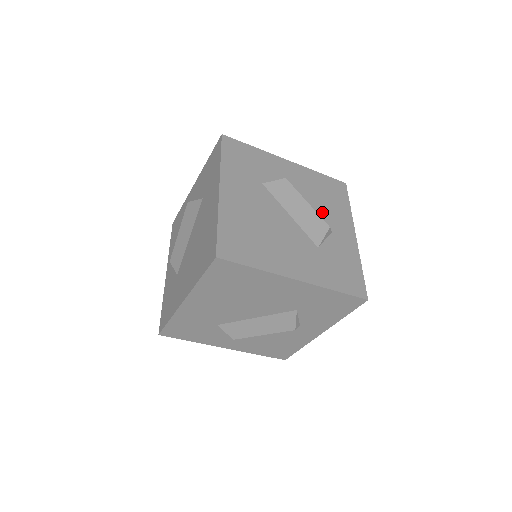
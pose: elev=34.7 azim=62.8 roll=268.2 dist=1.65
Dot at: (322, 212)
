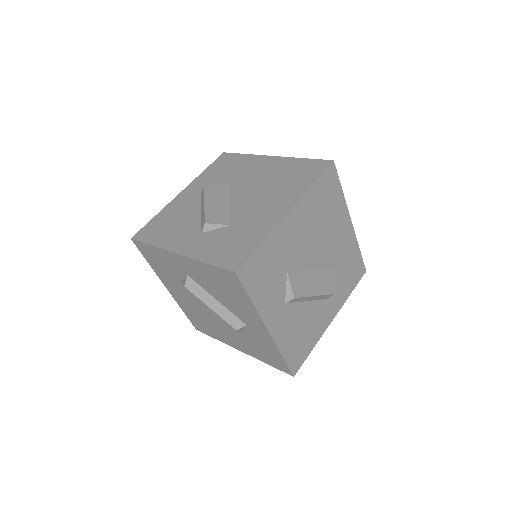
Dot at: occluded
